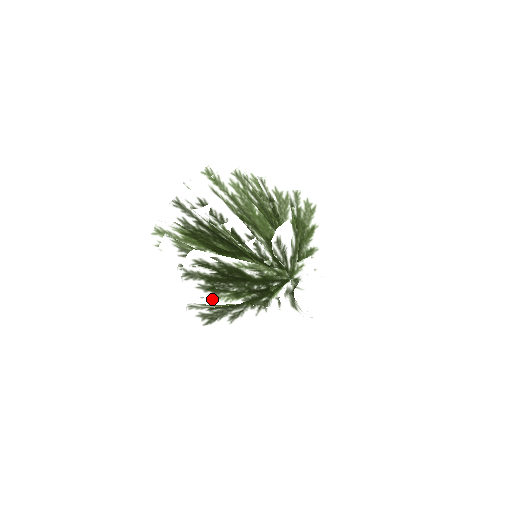
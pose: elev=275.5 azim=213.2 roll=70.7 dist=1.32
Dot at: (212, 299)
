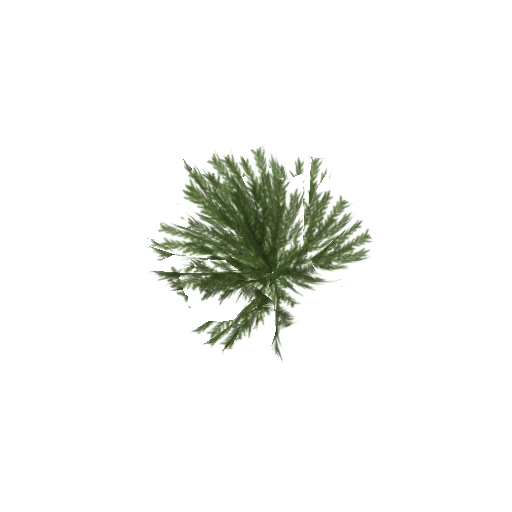
Dot at: (338, 283)
